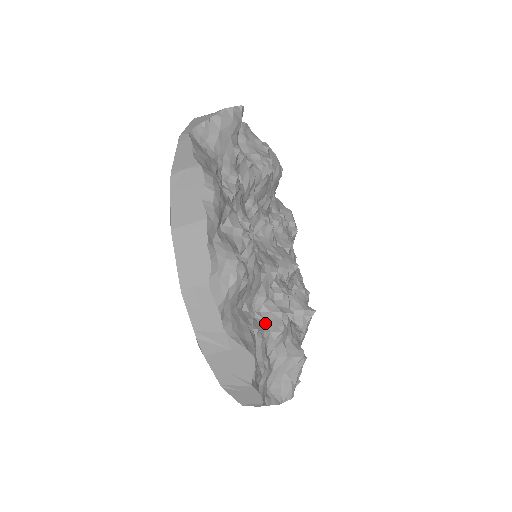
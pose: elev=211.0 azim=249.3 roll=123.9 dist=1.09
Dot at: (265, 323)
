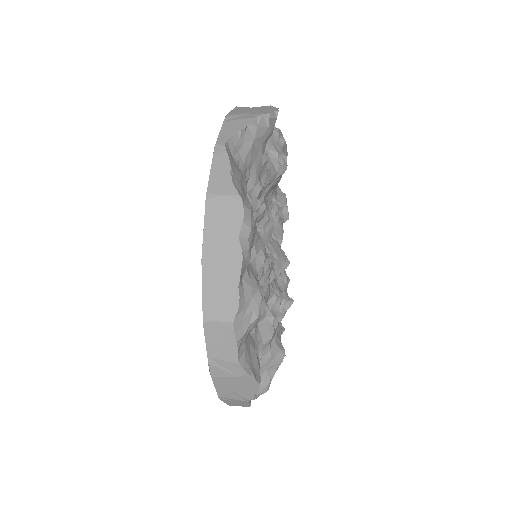
Dot at: (258, 328)
